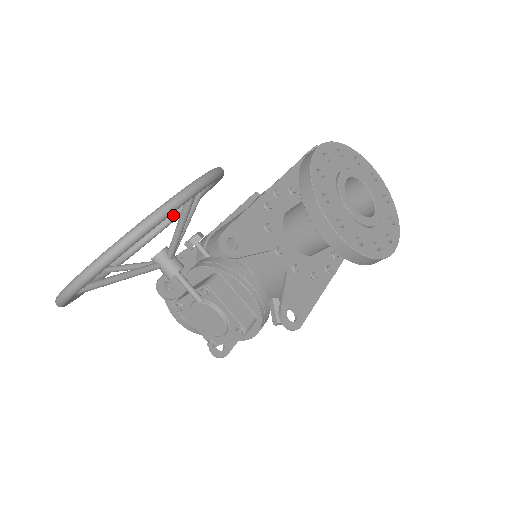
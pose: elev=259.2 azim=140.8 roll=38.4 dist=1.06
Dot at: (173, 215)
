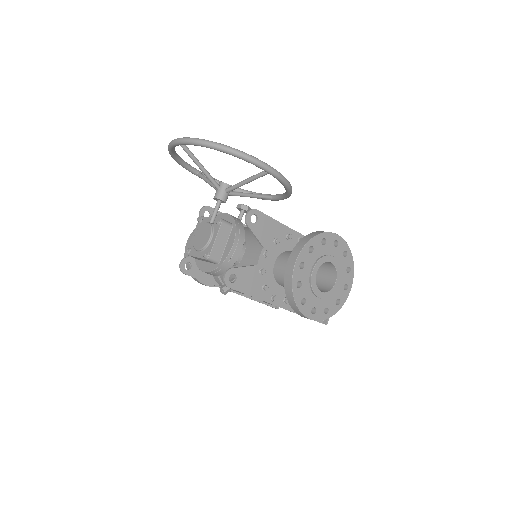
Dot at: occluded
